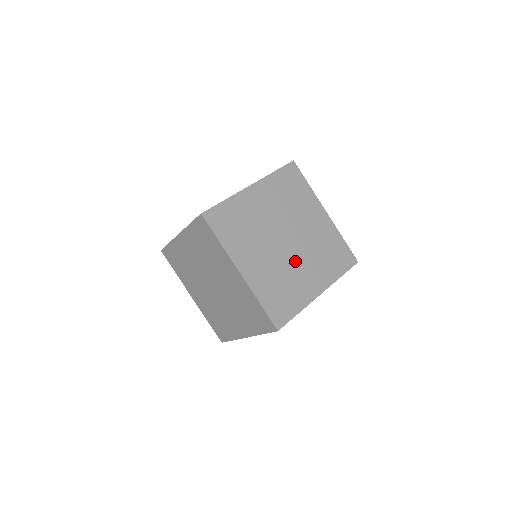
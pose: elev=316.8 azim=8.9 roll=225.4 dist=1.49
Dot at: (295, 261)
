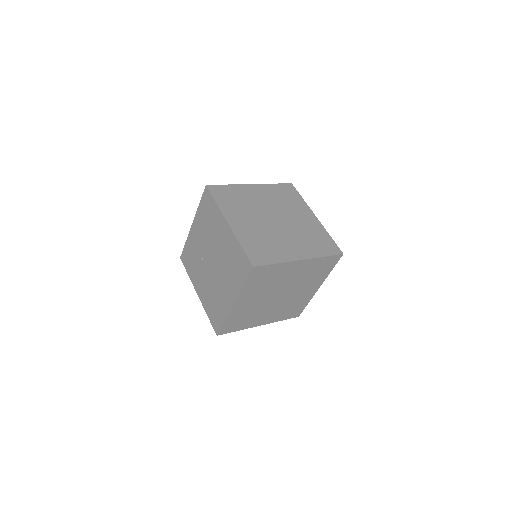
Dot at: (280, 233)
